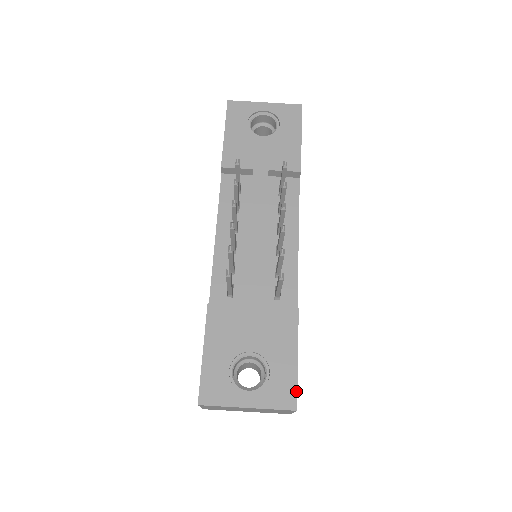
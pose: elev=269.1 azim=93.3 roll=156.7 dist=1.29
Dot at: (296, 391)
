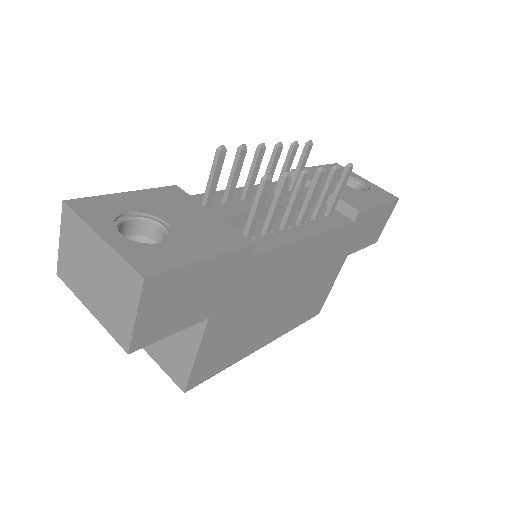
Dot at: (167, 269)
